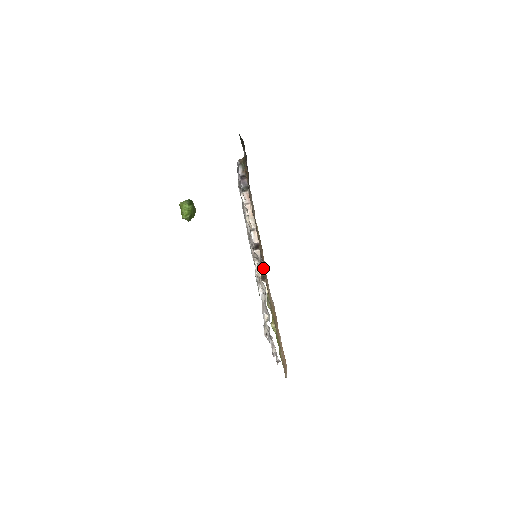
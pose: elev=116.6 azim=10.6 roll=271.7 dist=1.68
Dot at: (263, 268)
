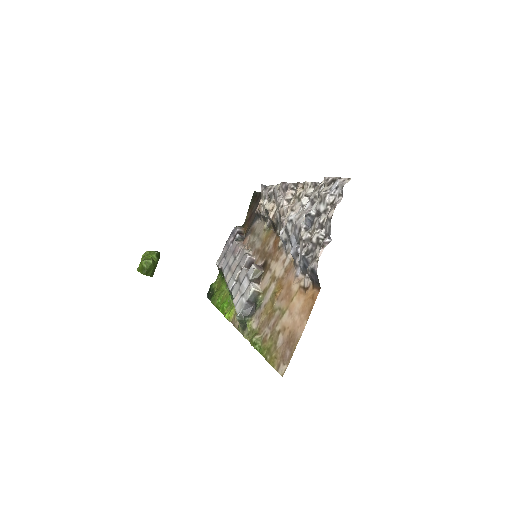
Dot at: (262, 268)
